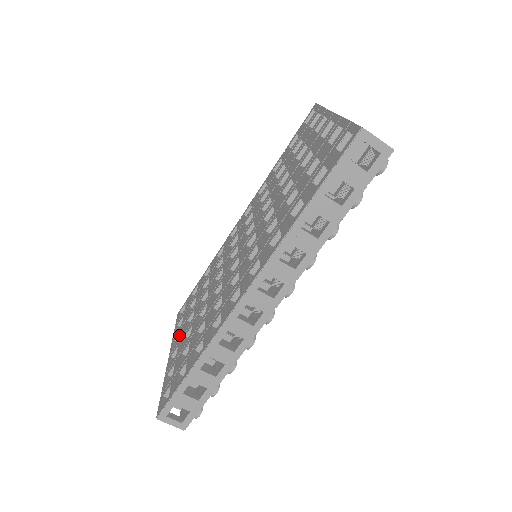
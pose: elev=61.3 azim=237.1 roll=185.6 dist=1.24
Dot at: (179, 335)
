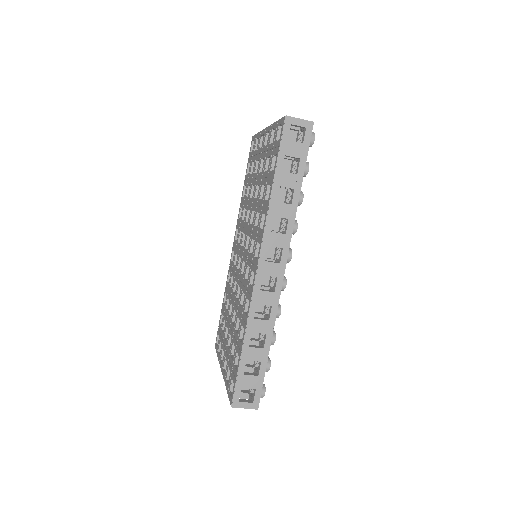
Dot at: (223, 353)
